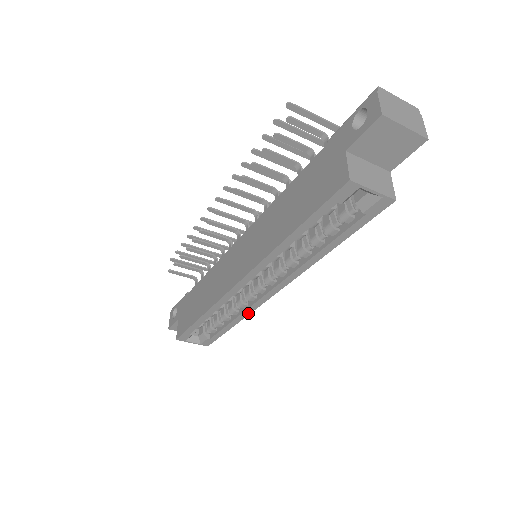
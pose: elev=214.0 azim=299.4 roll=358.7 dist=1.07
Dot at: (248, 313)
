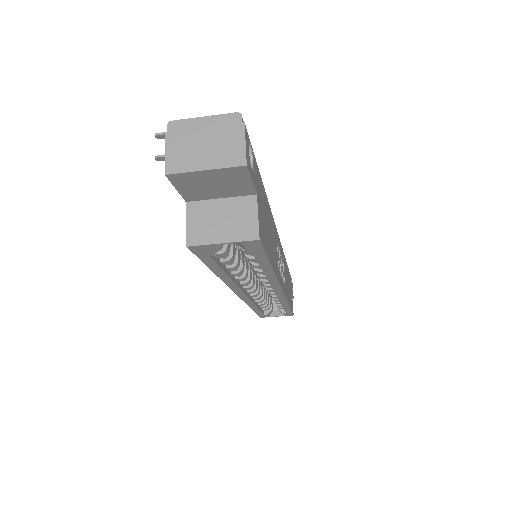
Dot at: (285, 301)
